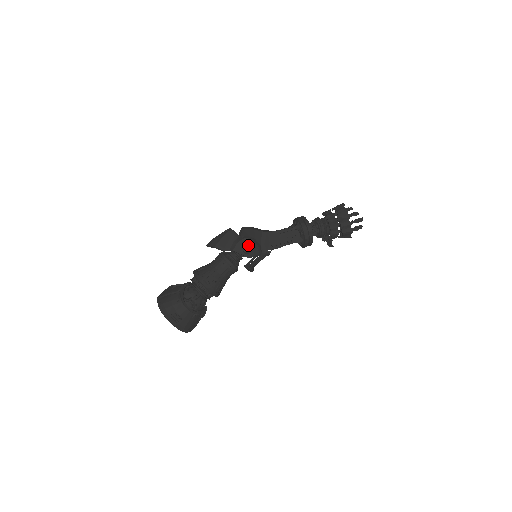
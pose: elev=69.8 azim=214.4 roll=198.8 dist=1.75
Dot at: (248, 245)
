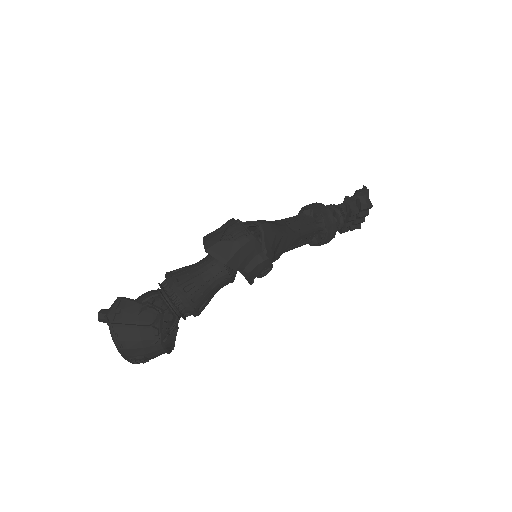
Dot at: (270, 266)
